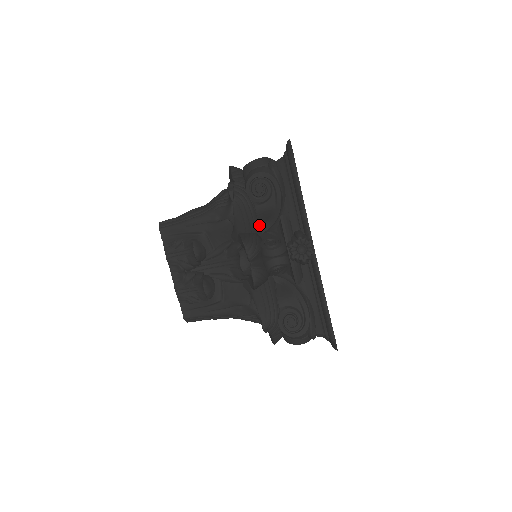
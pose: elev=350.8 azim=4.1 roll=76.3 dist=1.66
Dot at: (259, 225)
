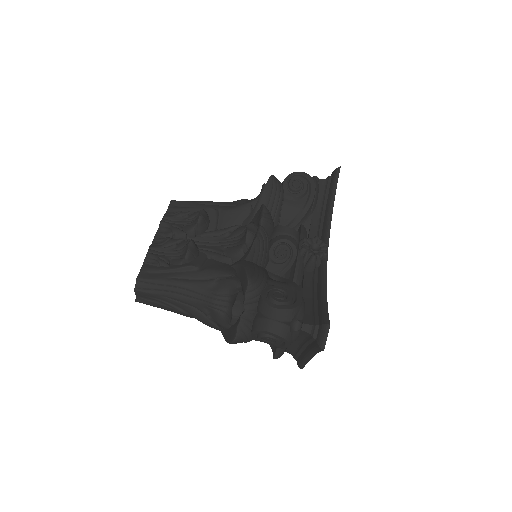
Dot at: (277, 222)
